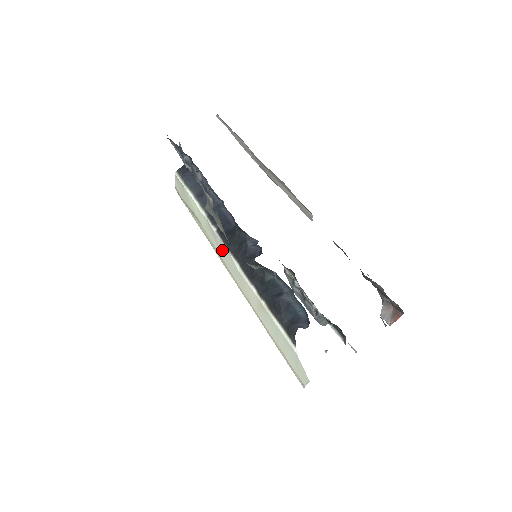
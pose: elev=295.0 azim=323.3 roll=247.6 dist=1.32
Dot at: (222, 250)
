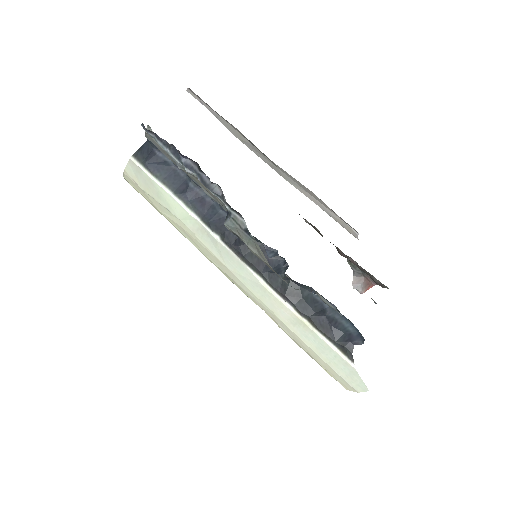
Dot at: (229, 259)
